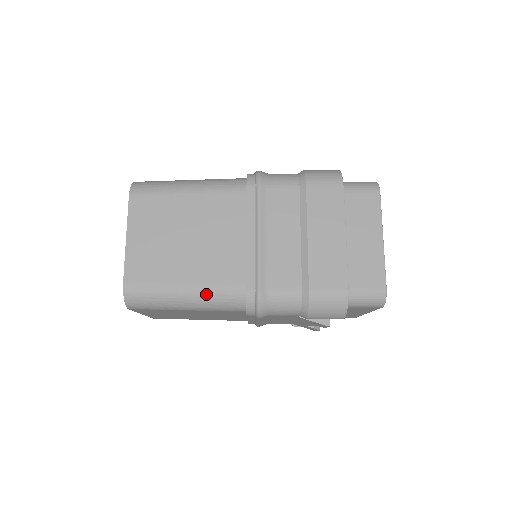
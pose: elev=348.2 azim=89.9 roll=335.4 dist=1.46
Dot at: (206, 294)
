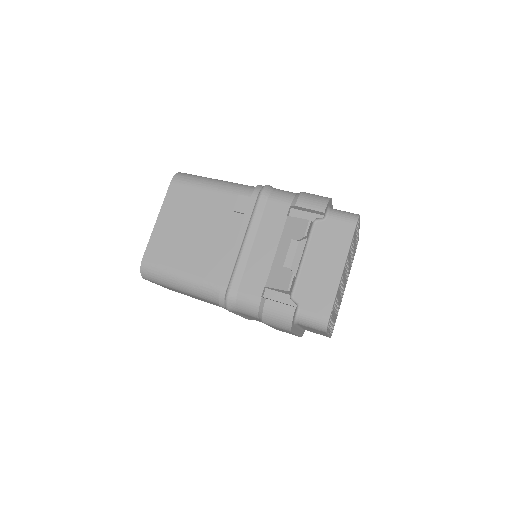
Dot at: occluded
